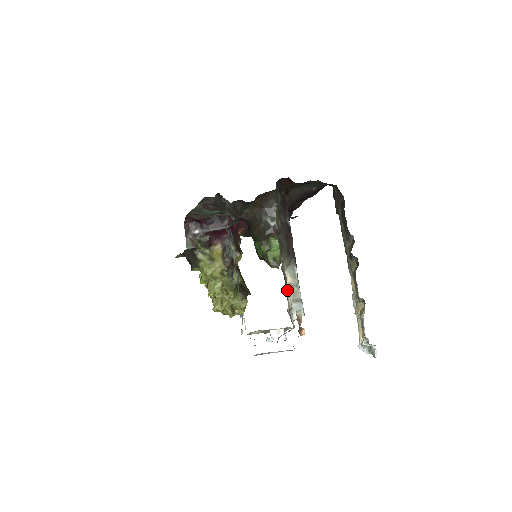
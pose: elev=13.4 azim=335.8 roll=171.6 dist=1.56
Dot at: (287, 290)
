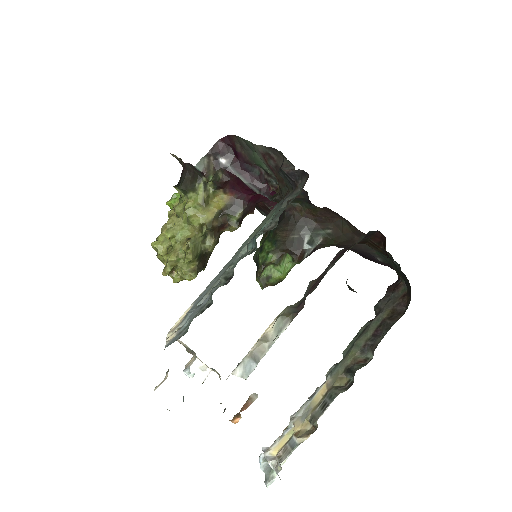
Dot at: occluded
